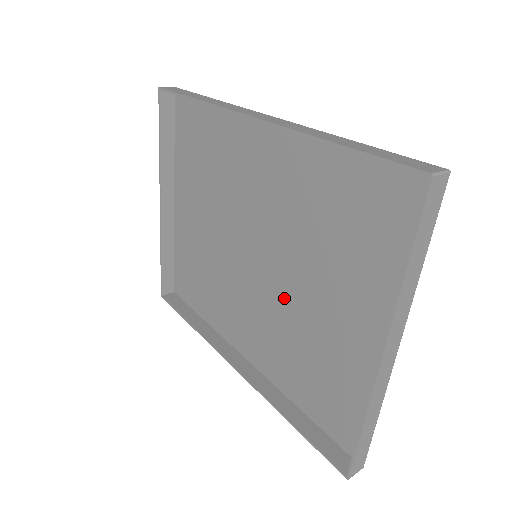
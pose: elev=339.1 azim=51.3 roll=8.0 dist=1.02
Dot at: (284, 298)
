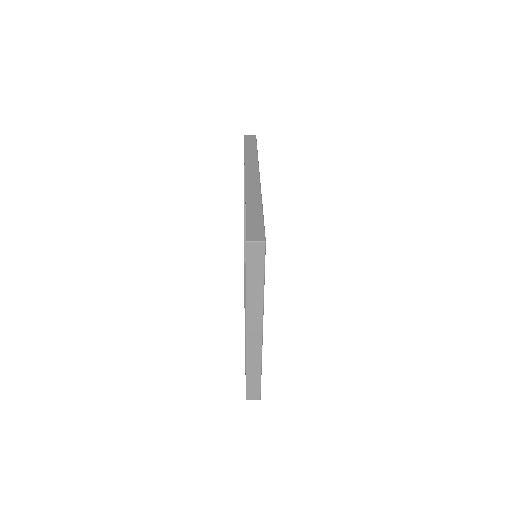
Dot at: occluded
